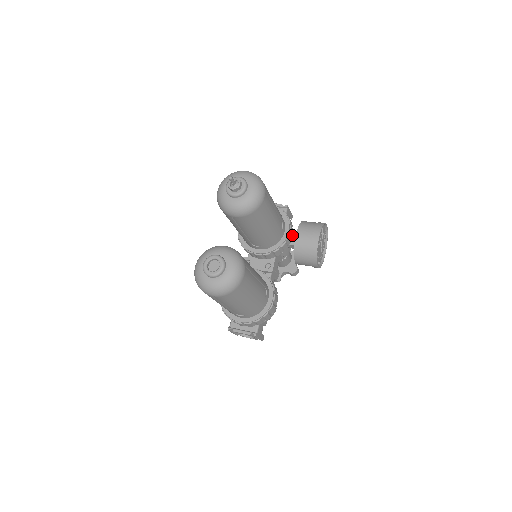
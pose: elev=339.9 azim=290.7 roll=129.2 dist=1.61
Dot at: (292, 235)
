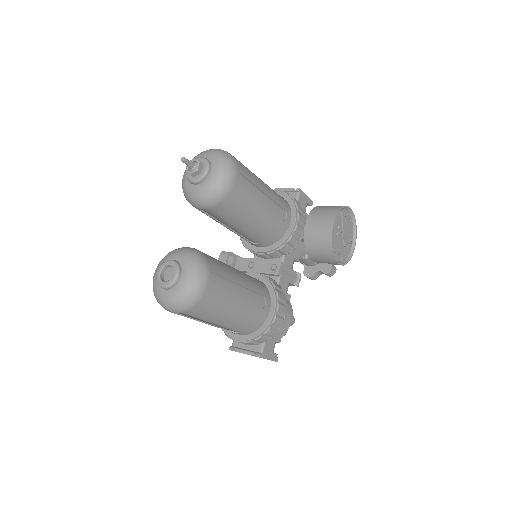
Dot at: (304, 225)
